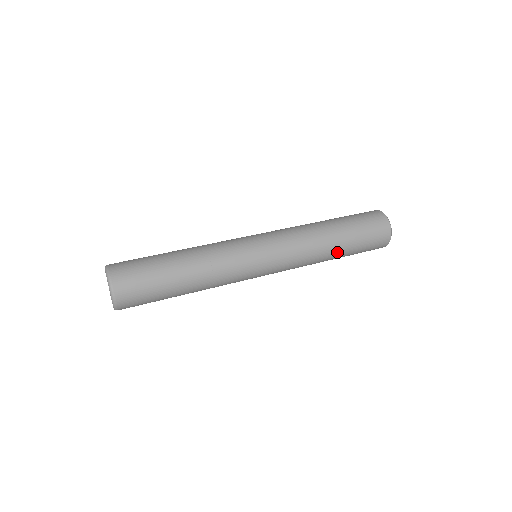
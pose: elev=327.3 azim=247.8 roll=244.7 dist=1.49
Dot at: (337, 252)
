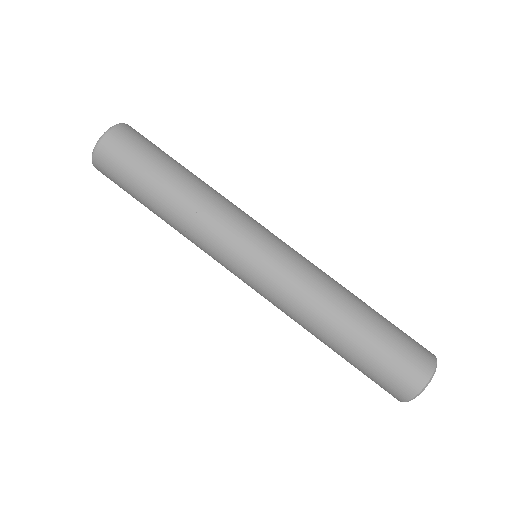
Dot at: (333, 342)
